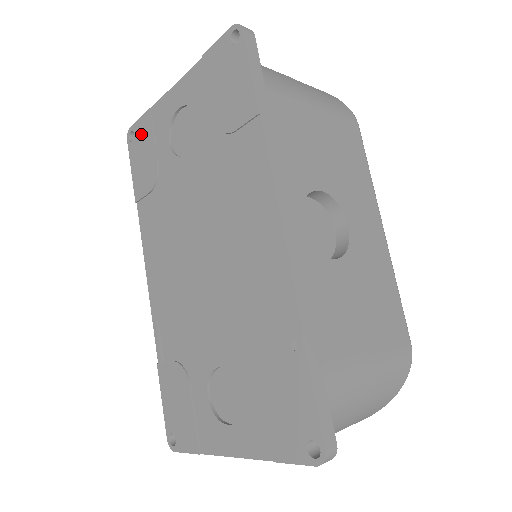
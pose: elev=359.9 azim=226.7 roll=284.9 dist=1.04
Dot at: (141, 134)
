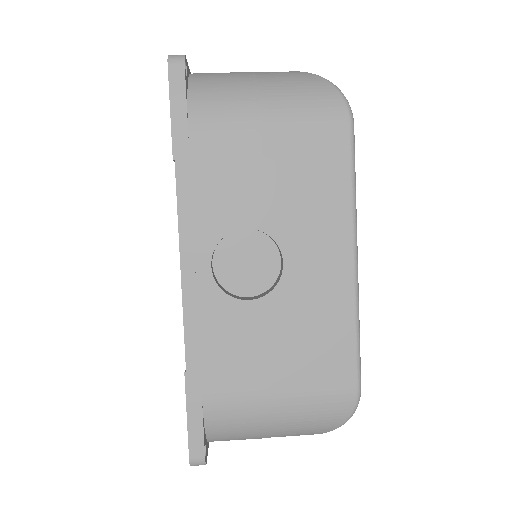
Dot at: occluded
